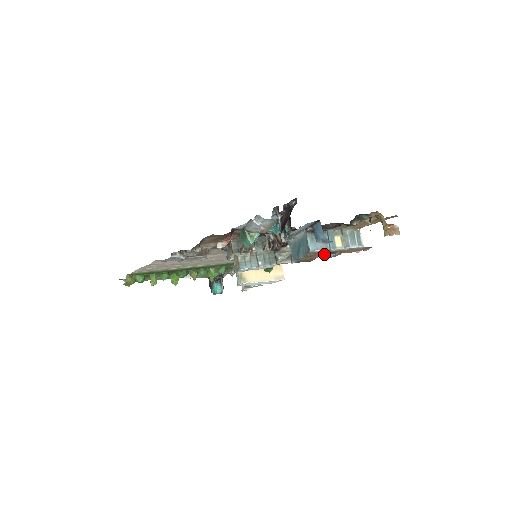
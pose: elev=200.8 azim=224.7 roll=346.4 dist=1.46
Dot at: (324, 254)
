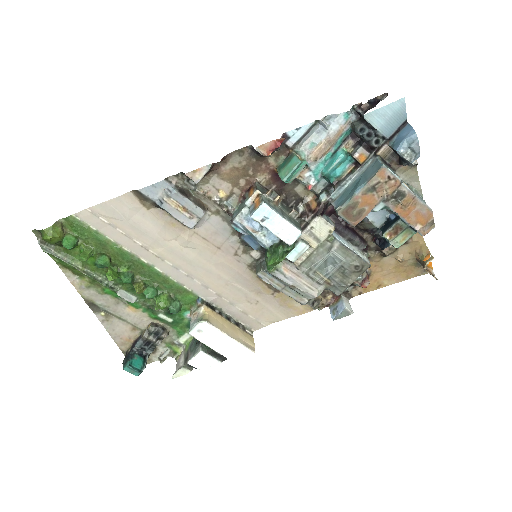
Dot at: (389, 192)
